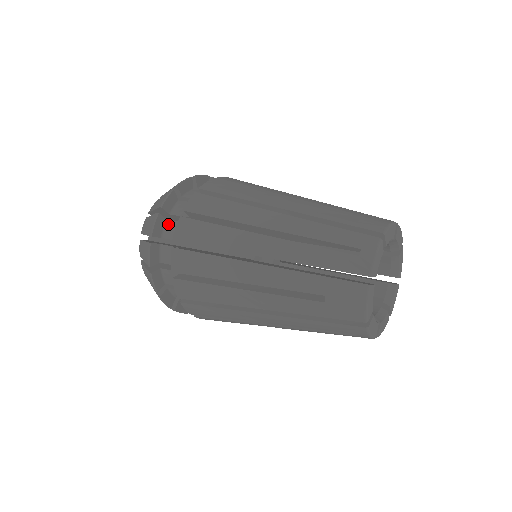
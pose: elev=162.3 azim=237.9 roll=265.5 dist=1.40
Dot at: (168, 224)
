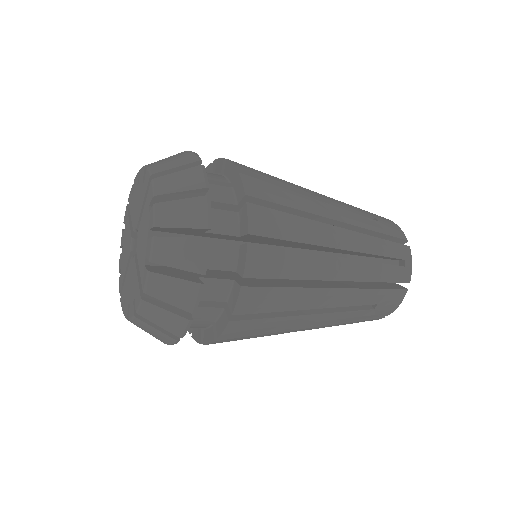
Dot at: occluded
